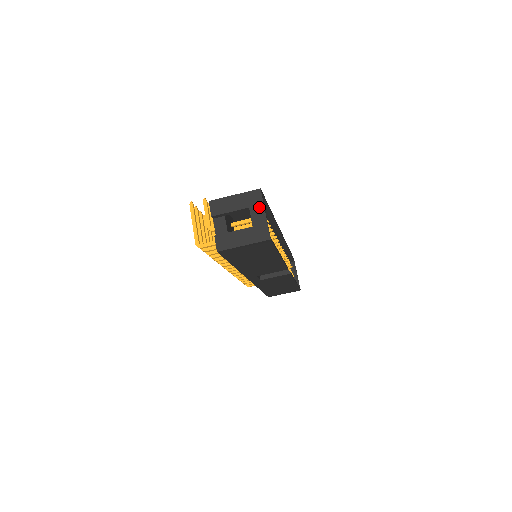
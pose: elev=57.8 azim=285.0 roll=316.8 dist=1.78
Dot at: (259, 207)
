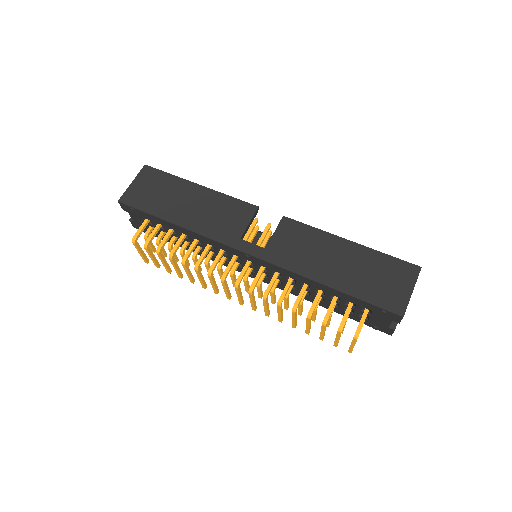
Dot at: occluded
